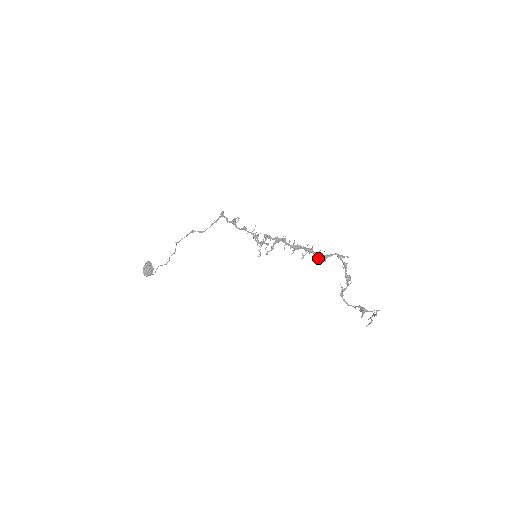
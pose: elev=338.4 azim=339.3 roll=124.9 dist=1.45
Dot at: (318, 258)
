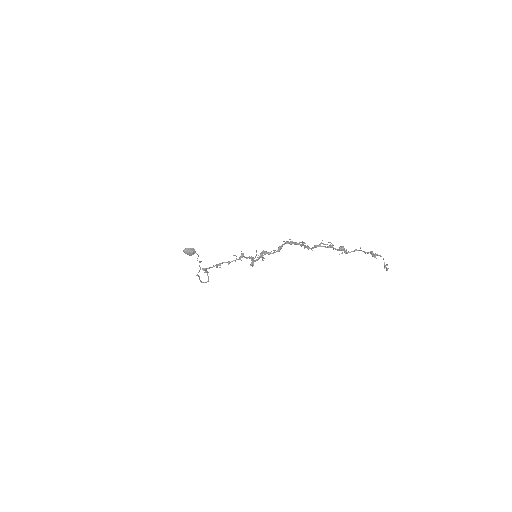
Dot at: (303, 244)
